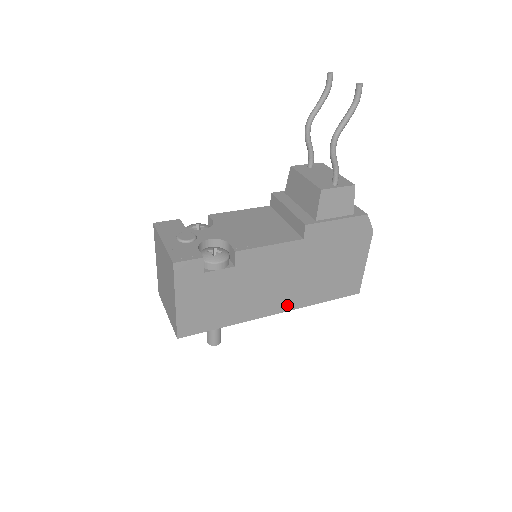
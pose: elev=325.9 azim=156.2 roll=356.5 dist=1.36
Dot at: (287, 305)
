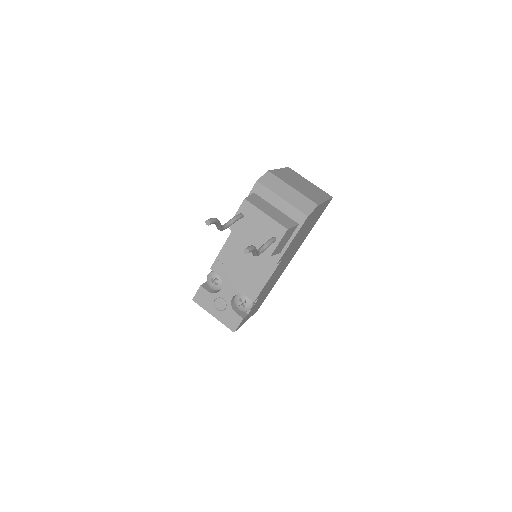
Dot at: (295, 252)
